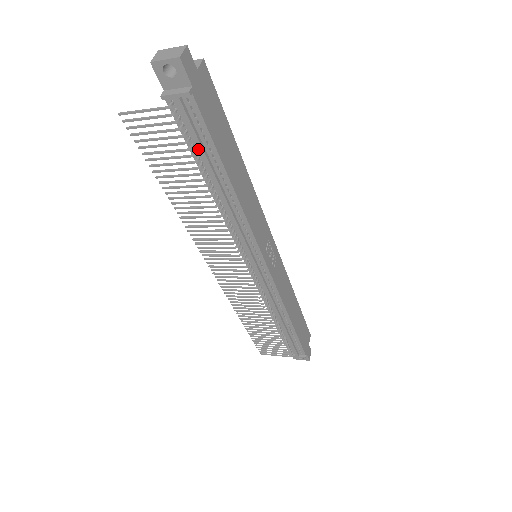
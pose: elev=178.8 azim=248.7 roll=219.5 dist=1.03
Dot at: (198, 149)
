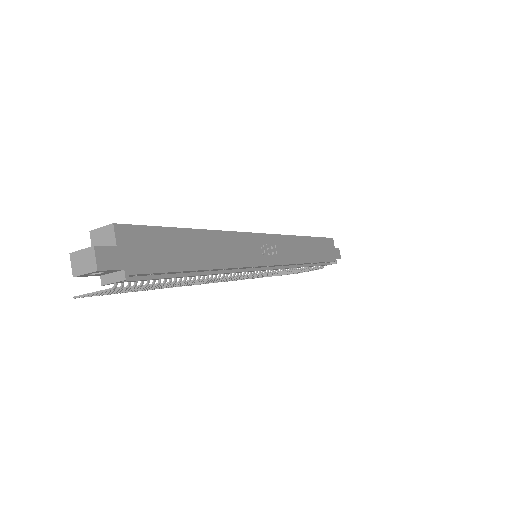
Dot at: occluded
